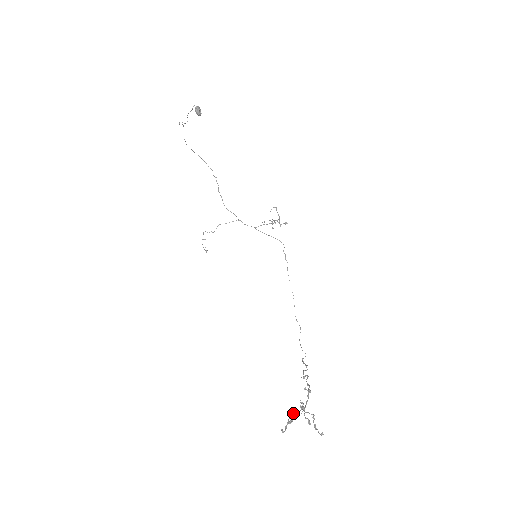
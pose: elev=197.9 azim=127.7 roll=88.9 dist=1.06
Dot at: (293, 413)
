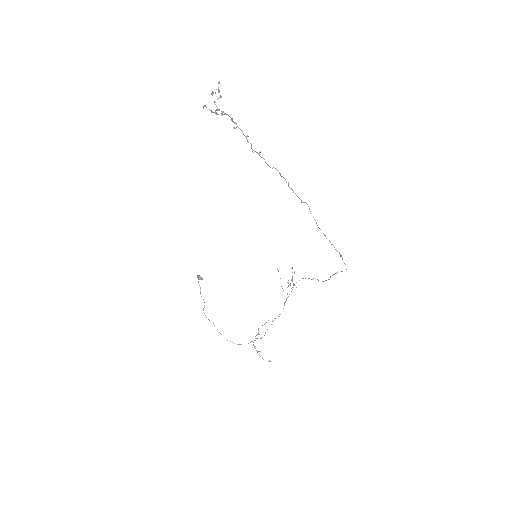
Dot at: occluded
